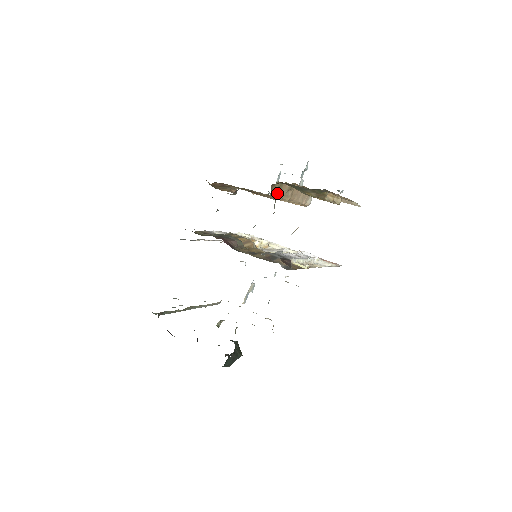
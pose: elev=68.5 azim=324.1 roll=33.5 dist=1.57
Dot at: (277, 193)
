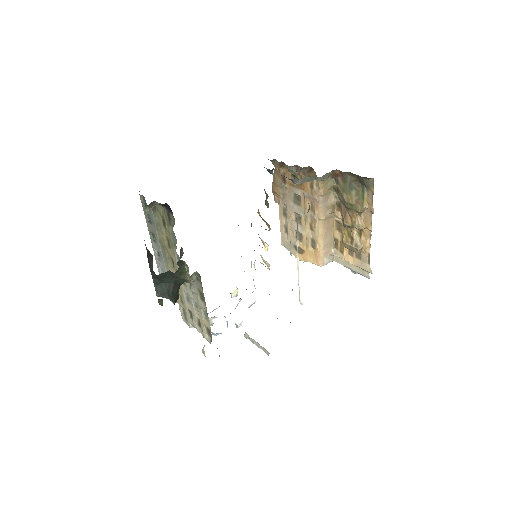
Dot at: (324, 191)
